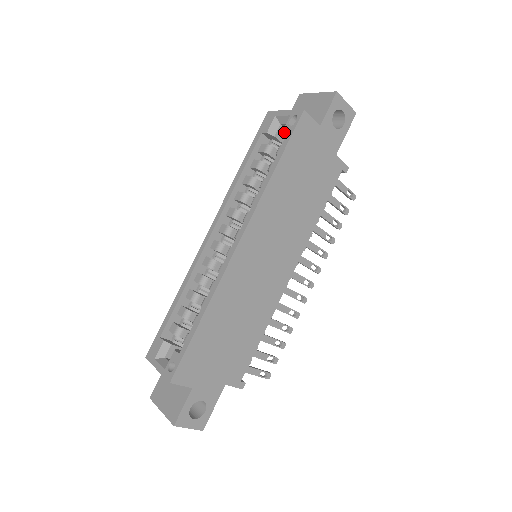
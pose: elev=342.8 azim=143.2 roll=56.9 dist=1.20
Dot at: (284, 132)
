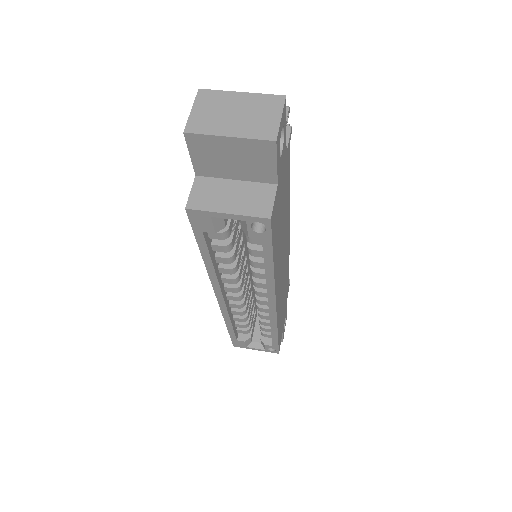
Dot at: occluded
